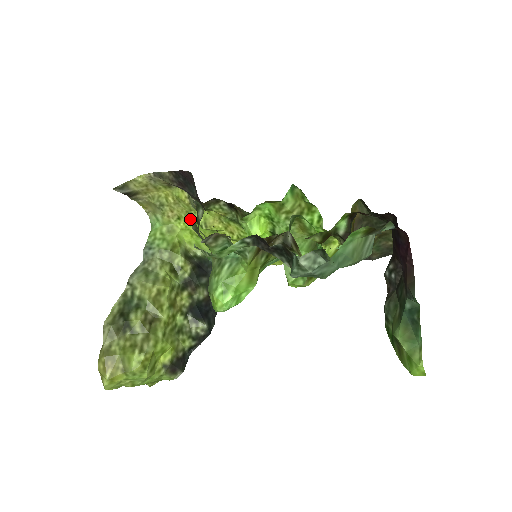
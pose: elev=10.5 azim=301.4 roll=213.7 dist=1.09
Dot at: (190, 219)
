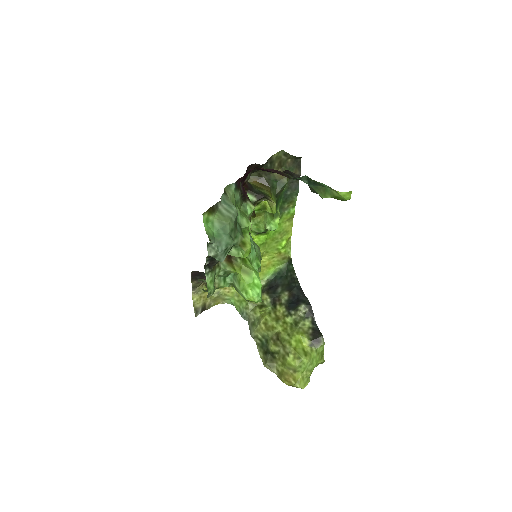
Dot at: occluded
